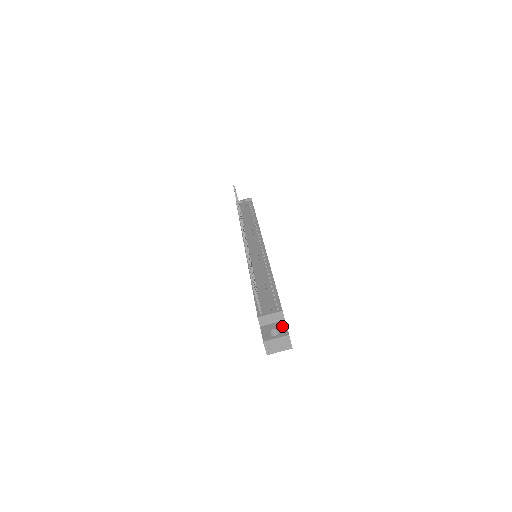
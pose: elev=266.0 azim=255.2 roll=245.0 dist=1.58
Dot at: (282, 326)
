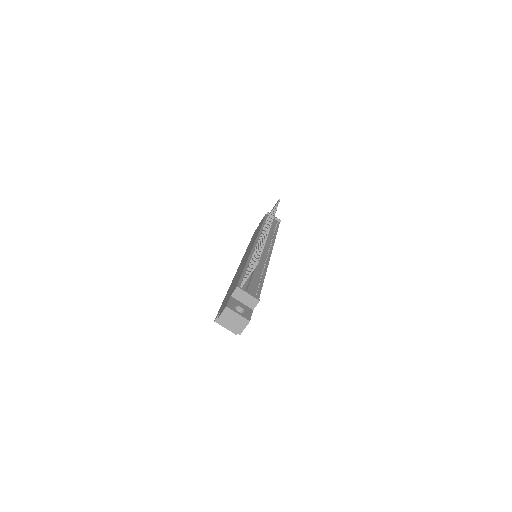
Dot at: (249, 311)
